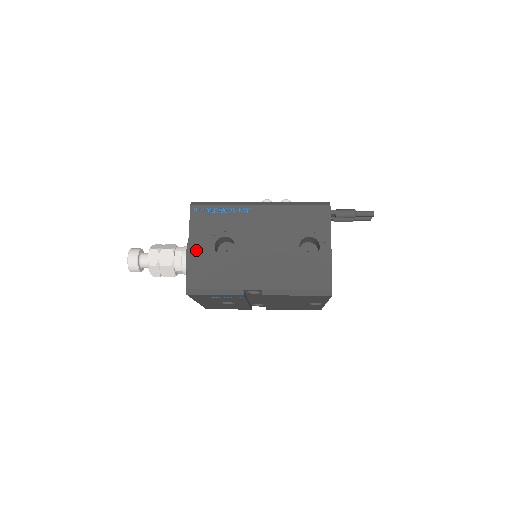
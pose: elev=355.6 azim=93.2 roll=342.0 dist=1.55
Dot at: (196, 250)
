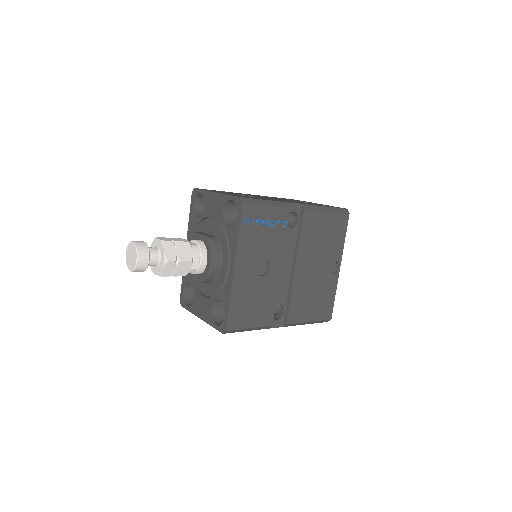
Dot at: (225, 193)
